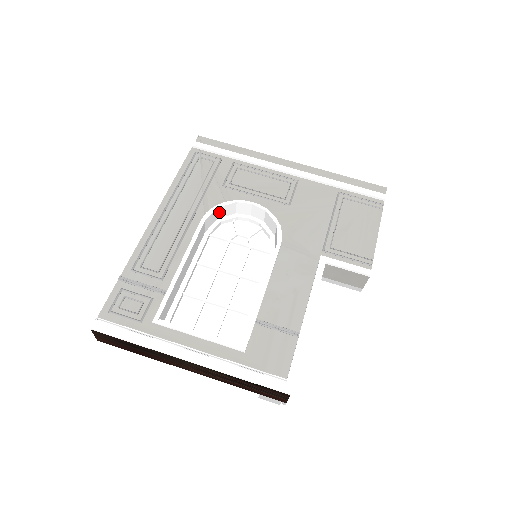
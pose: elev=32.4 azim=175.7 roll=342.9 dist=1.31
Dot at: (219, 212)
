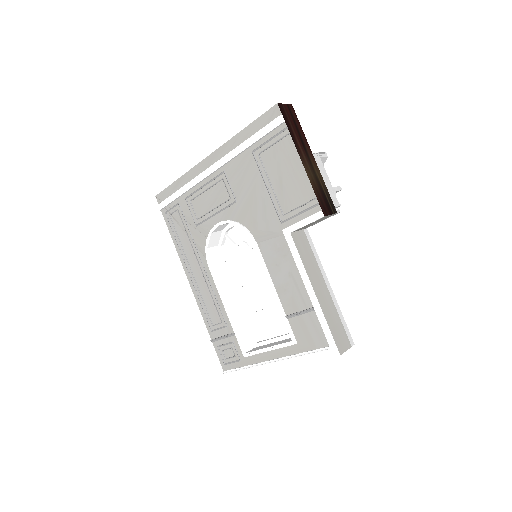
Dot at: (212, 245)
